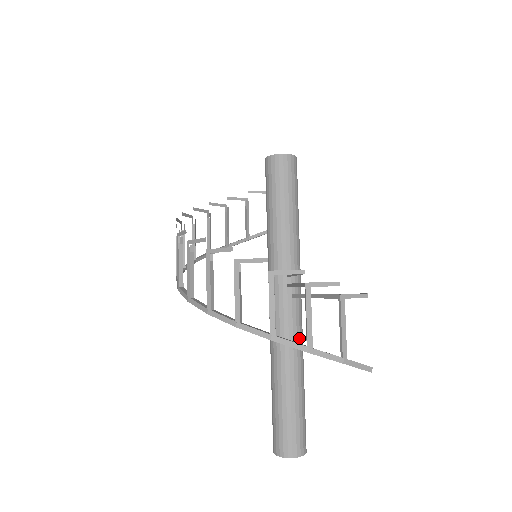
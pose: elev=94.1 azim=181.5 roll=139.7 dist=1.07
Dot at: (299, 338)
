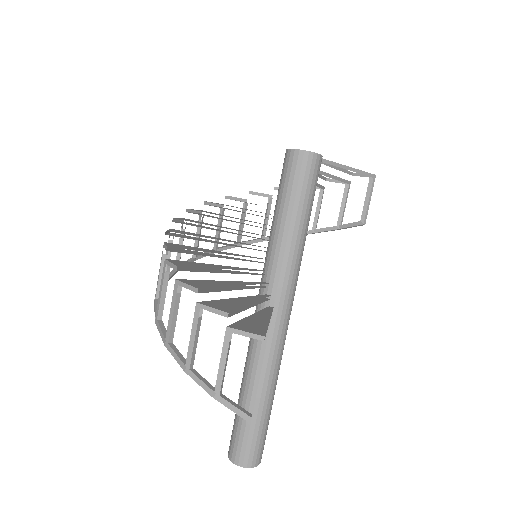
Dot at: (268, 354)
